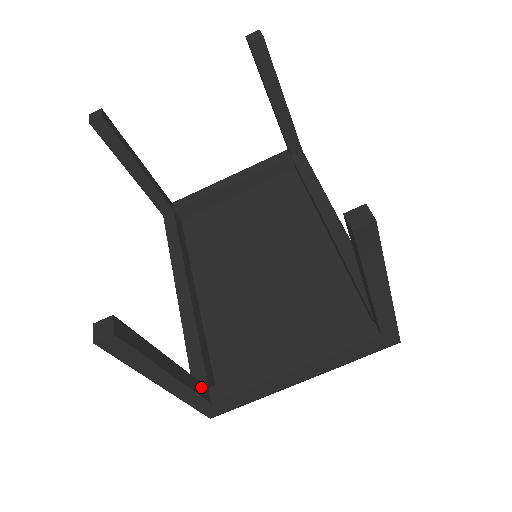
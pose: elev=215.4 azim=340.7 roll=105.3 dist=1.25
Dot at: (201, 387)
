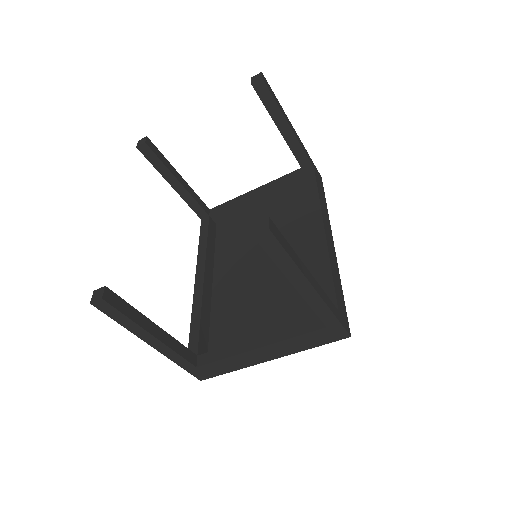
Dot at: (188, 353)
